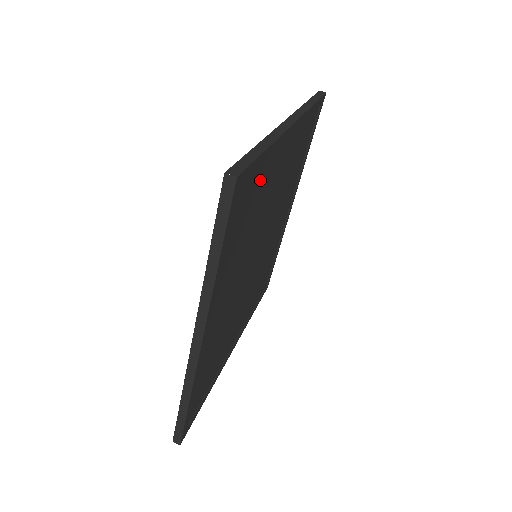
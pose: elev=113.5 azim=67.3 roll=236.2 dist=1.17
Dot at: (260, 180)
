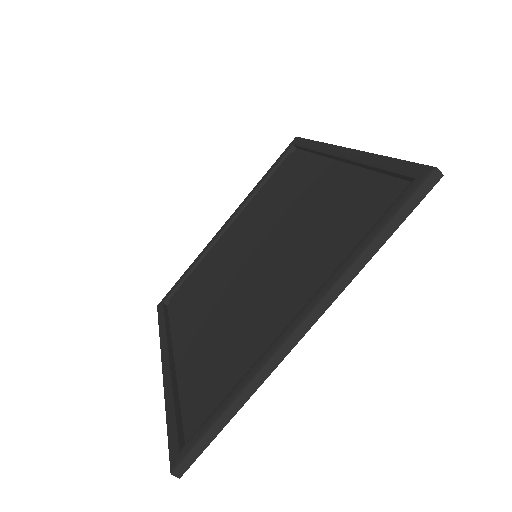
Dot at: (231, 384)
